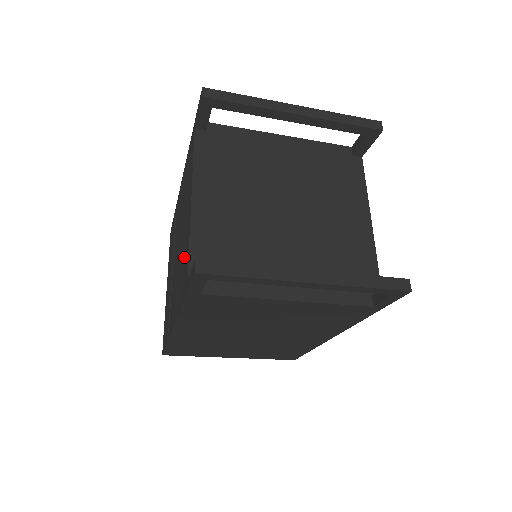
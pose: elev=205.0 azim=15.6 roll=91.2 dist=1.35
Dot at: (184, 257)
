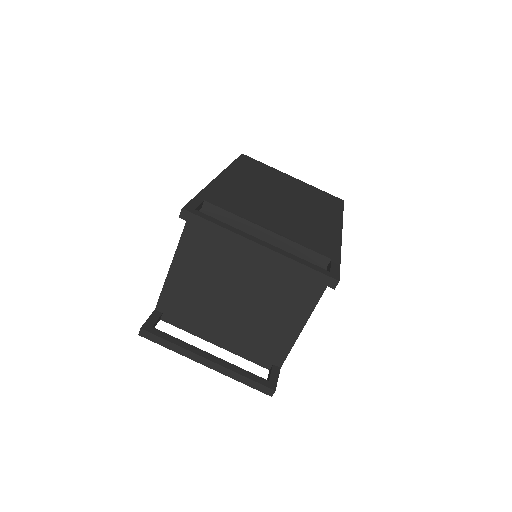
Dot at: occluded
